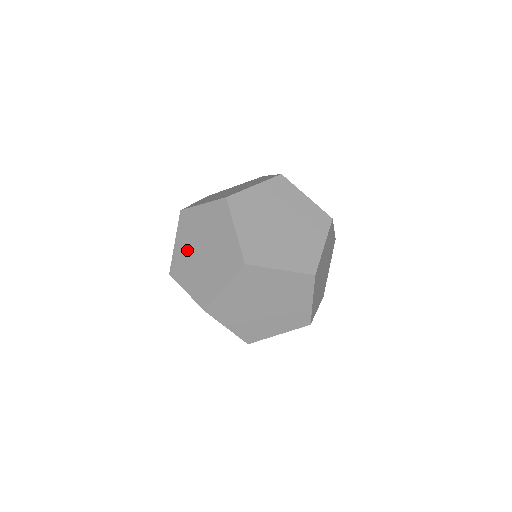
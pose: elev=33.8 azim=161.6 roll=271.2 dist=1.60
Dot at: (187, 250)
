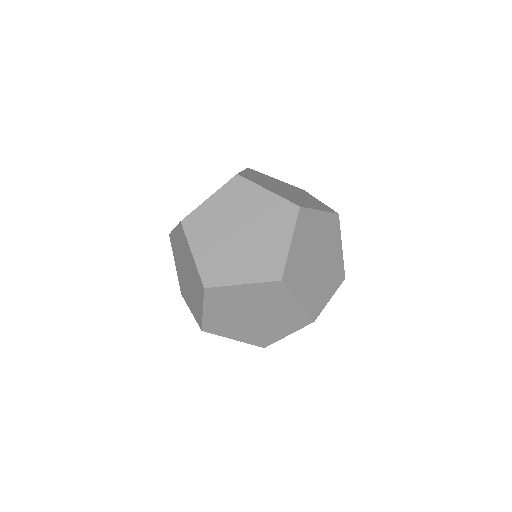
Dot at: (227, 316)
